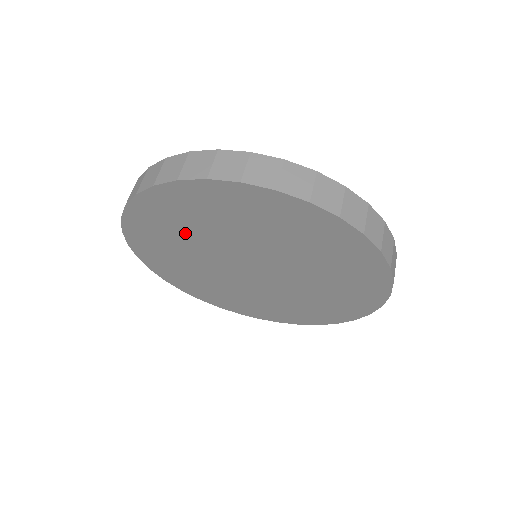
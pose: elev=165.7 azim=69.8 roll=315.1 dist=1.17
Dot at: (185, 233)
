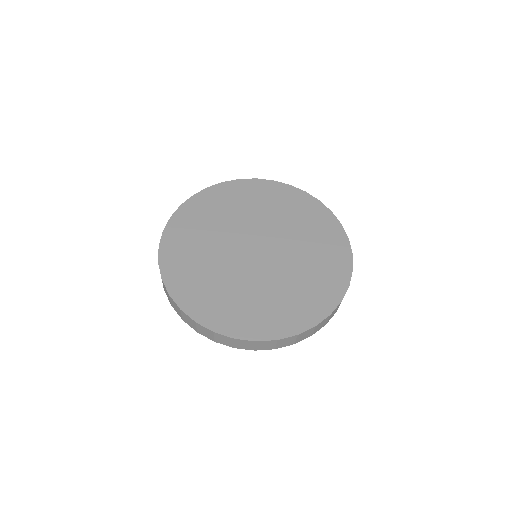
Dot at: (221, 217)
